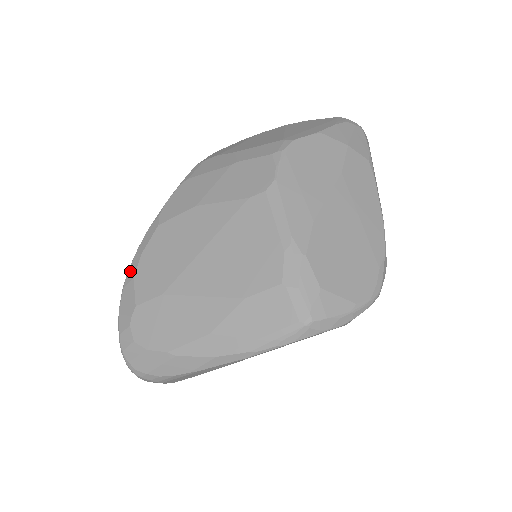
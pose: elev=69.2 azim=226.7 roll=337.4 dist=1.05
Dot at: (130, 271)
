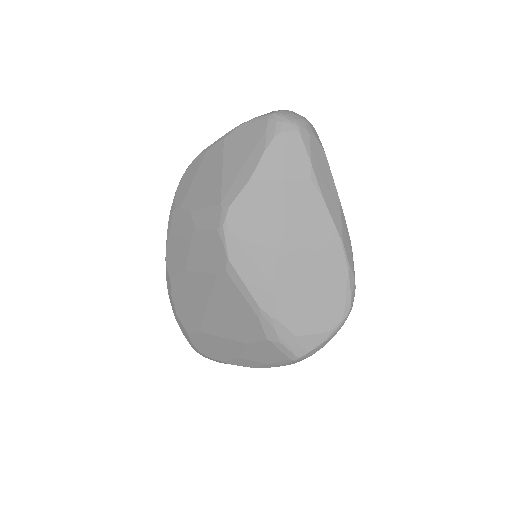
Dot at: (172, 307)
